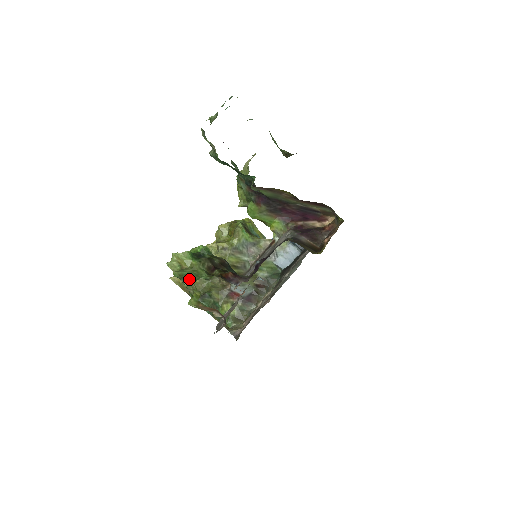
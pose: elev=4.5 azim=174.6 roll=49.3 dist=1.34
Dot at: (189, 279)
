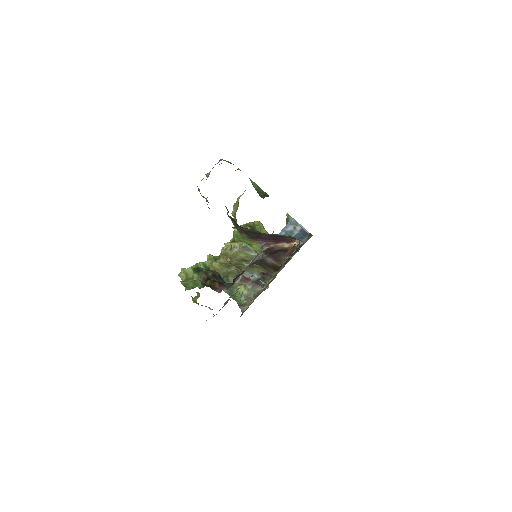
Dot at: (190, 287)
